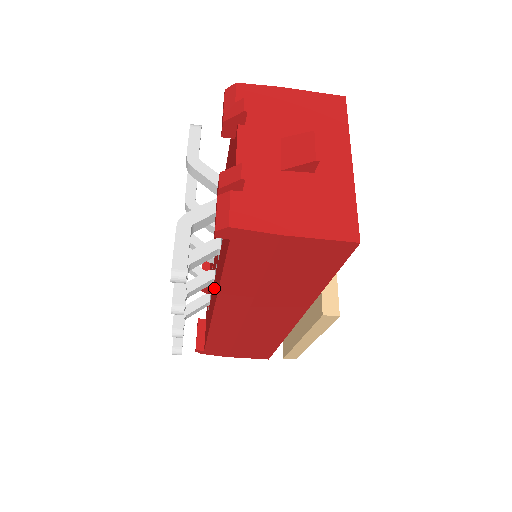
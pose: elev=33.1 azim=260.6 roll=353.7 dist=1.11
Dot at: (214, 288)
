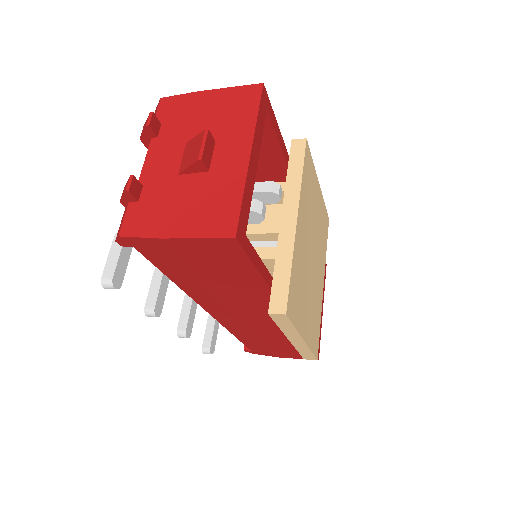
Dot at: occluded
